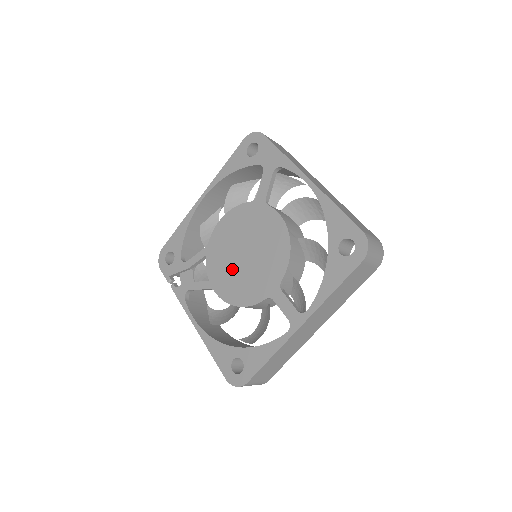
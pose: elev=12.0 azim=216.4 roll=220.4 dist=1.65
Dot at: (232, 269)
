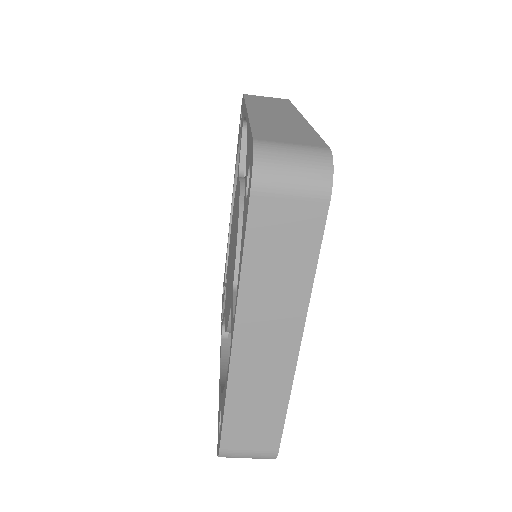
Dot at: (228, 282)
